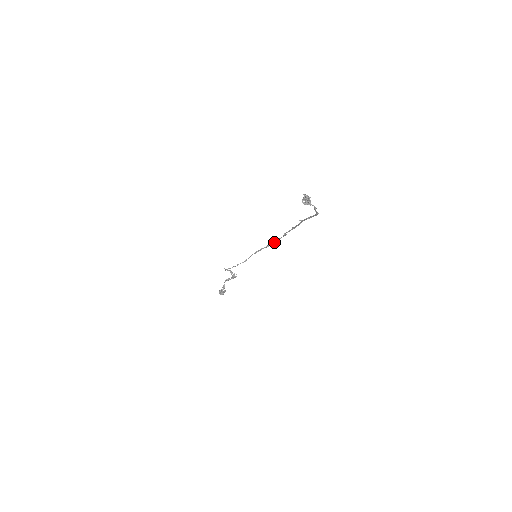
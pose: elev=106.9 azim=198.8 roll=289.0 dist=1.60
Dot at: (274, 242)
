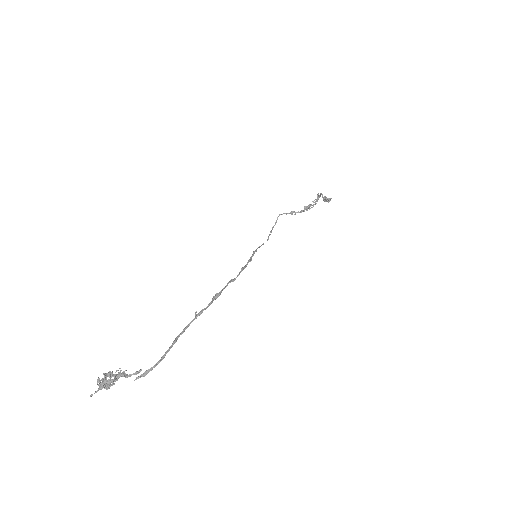
Dot at: (244, 267)
